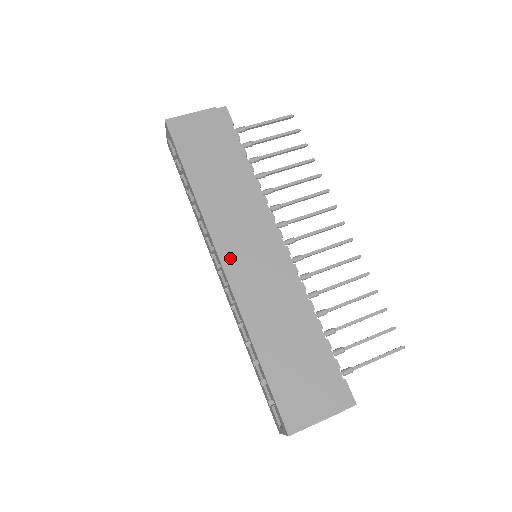
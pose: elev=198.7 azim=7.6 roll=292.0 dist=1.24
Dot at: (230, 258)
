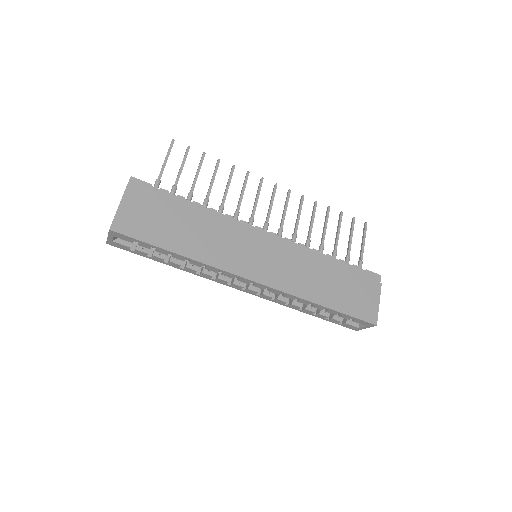
Dot at: (256, 274)
